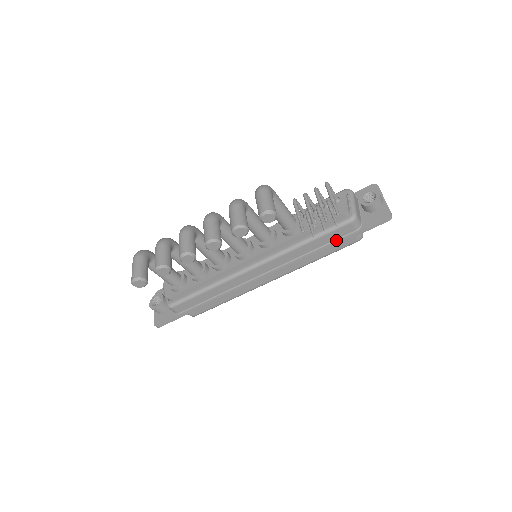
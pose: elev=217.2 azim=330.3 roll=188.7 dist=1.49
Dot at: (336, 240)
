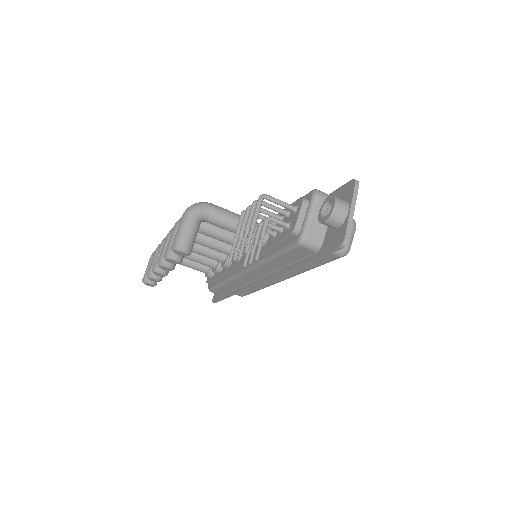
Dot at: (301, 259)
